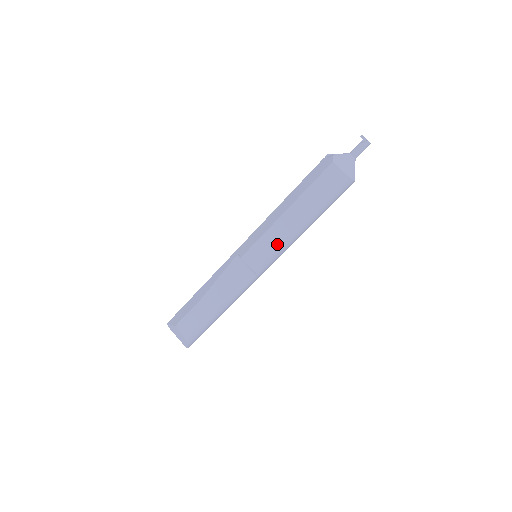
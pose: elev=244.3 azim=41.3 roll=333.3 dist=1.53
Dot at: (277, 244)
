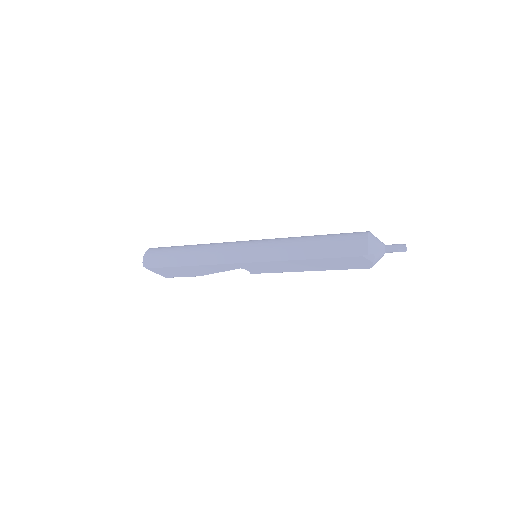
Dot at: occluded
